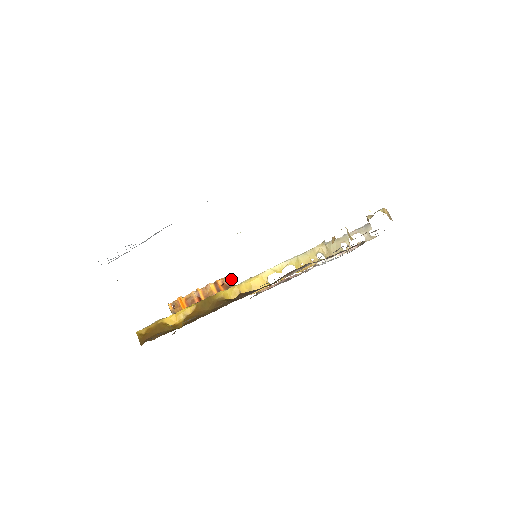
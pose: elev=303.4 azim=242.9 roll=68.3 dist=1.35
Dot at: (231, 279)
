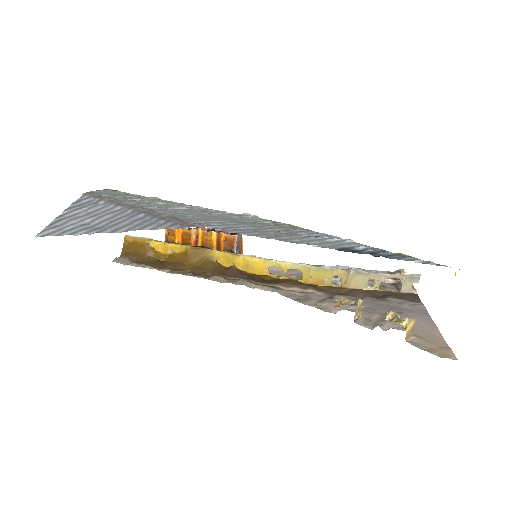
Dot at: (236, 240)
